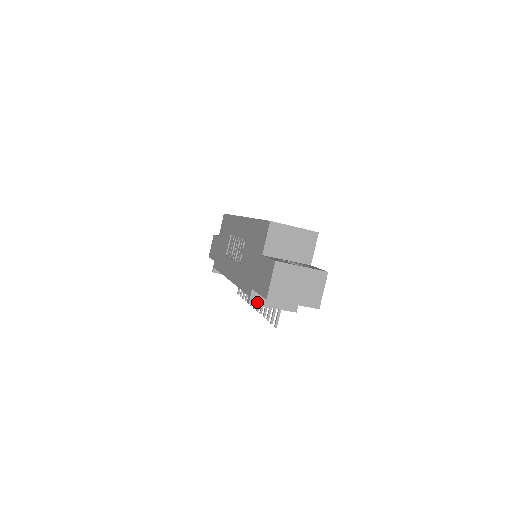
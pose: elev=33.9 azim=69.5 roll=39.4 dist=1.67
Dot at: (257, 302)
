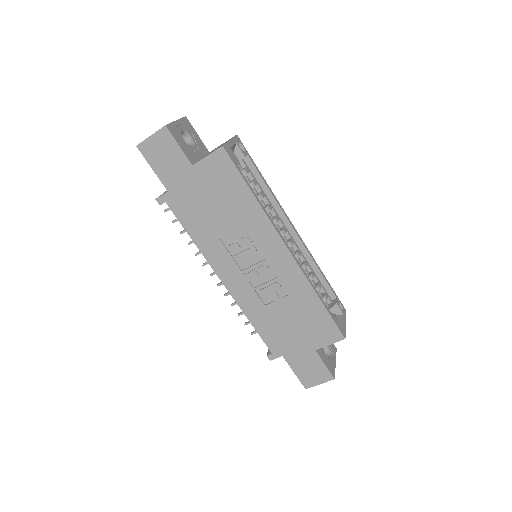
Dot at: occluded
